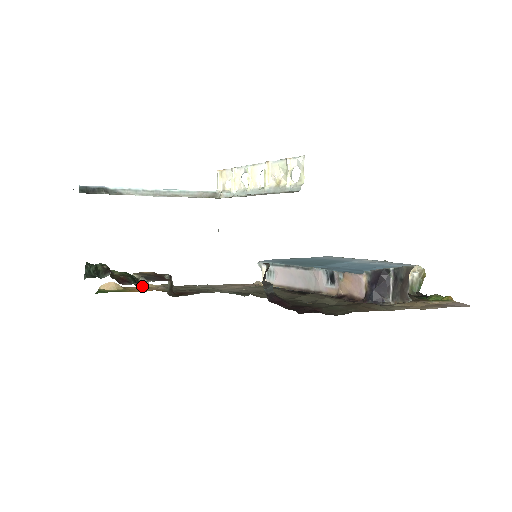
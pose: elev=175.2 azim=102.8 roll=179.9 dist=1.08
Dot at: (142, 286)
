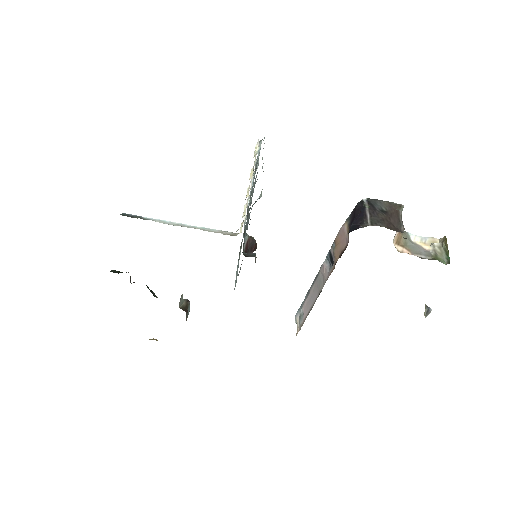
Dot at: (156, 297)
